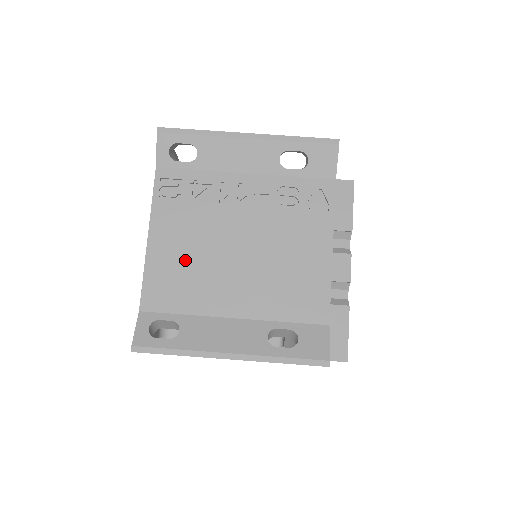
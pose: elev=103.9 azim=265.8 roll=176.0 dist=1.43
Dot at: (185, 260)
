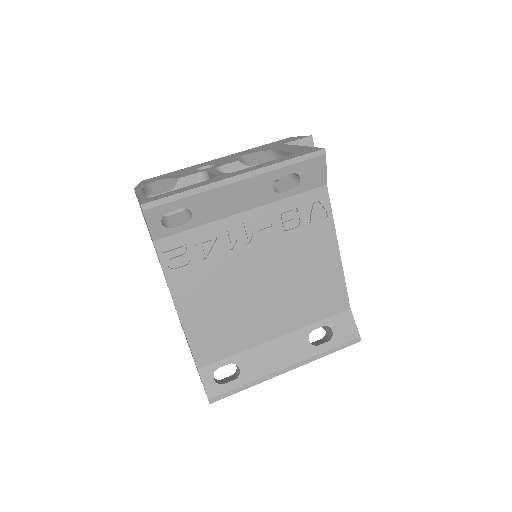
Dot at: (219, 313)
